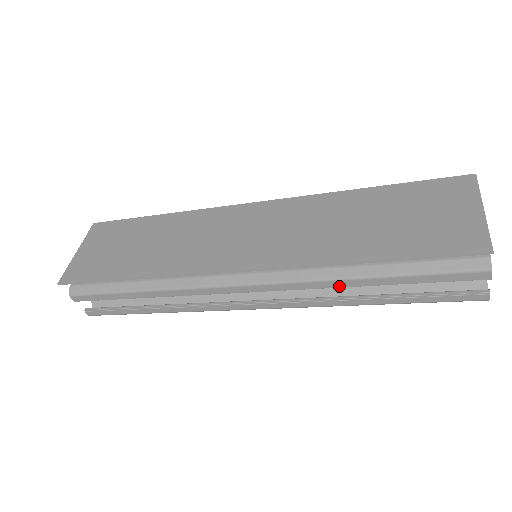
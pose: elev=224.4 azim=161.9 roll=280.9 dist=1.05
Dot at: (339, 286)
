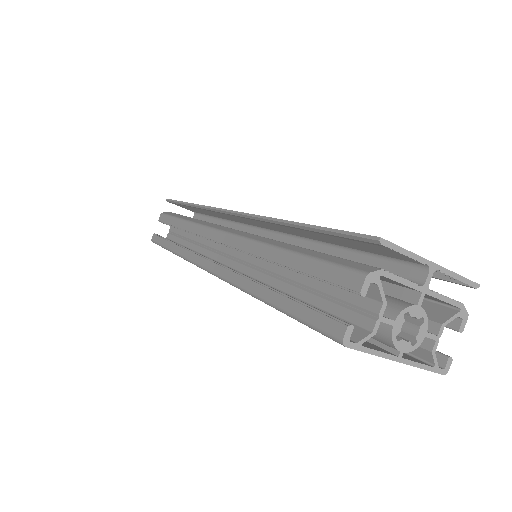
Dot at: (259, 254)
